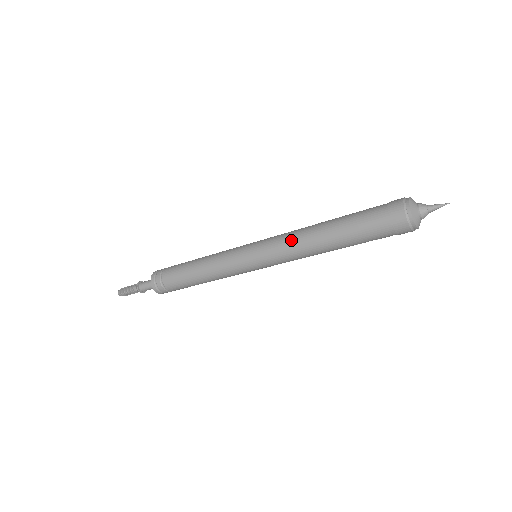
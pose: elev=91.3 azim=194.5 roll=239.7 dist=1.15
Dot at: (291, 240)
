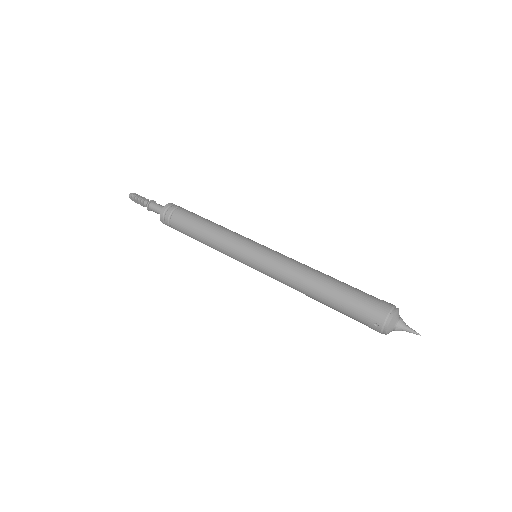
Dot at: occluded
